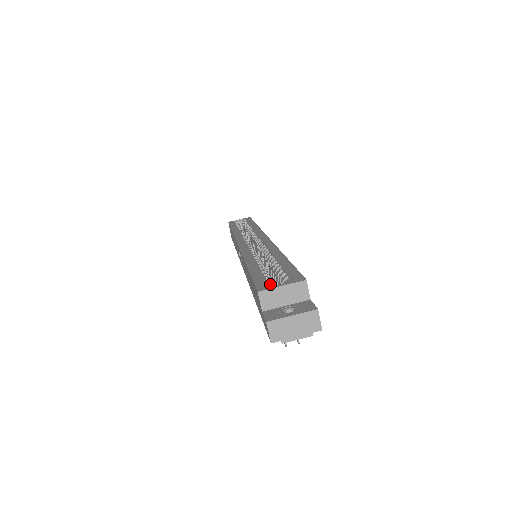
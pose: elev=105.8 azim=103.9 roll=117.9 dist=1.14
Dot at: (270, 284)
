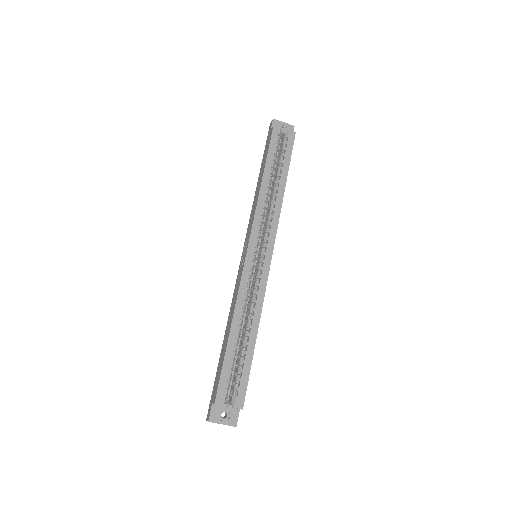
Dot at: (225, 397)
